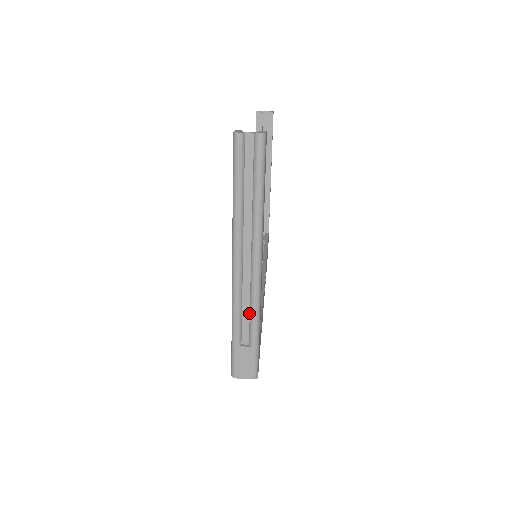
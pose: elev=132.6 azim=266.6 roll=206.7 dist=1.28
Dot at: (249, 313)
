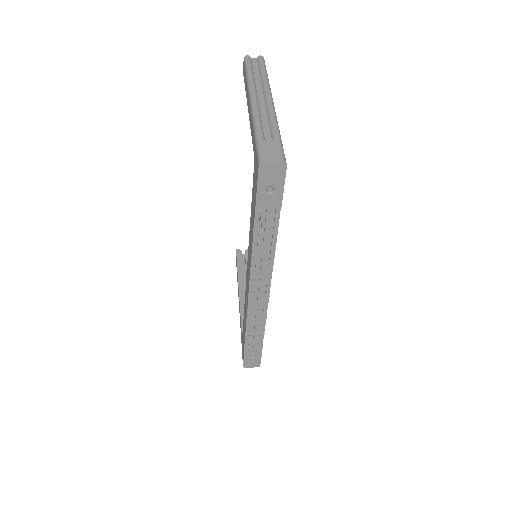
Dot at: (269, 125)
